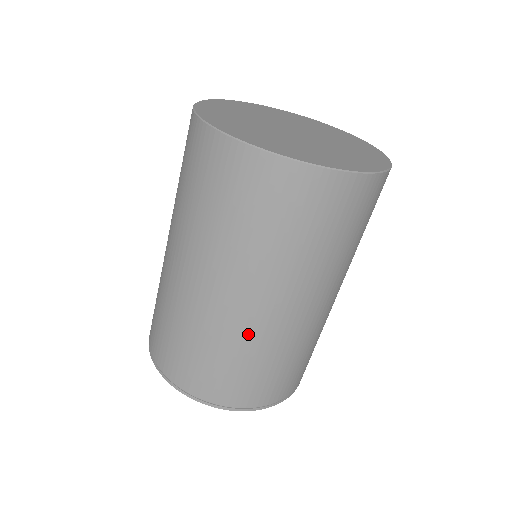
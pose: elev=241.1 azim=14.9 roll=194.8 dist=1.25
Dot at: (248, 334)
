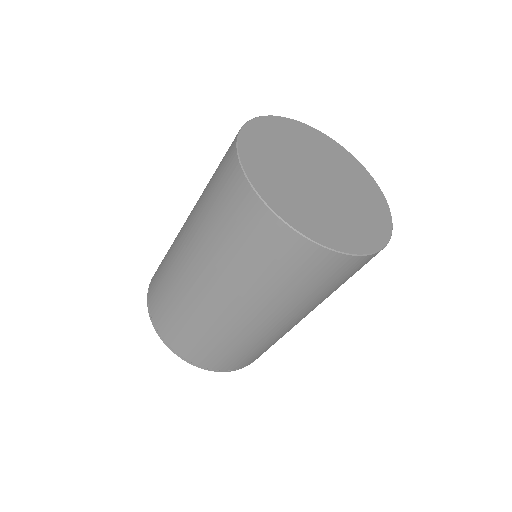
Dot at: (279, 335)
